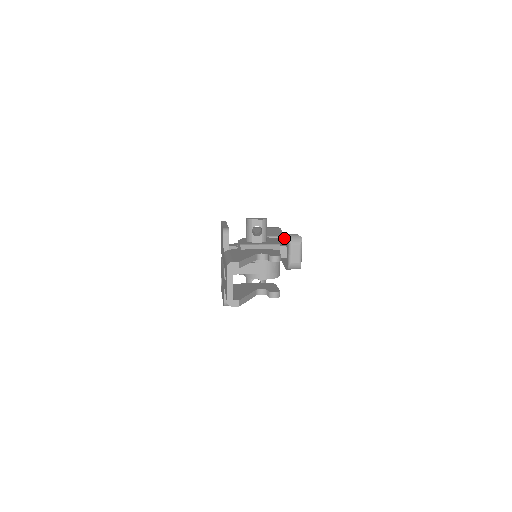
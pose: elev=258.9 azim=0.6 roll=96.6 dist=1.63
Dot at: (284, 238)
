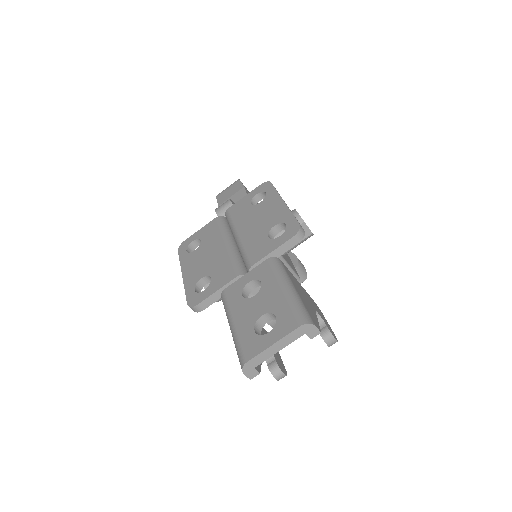
Dot at: occluded
